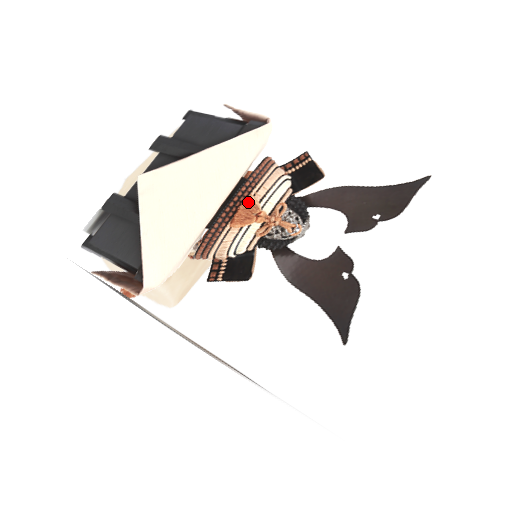
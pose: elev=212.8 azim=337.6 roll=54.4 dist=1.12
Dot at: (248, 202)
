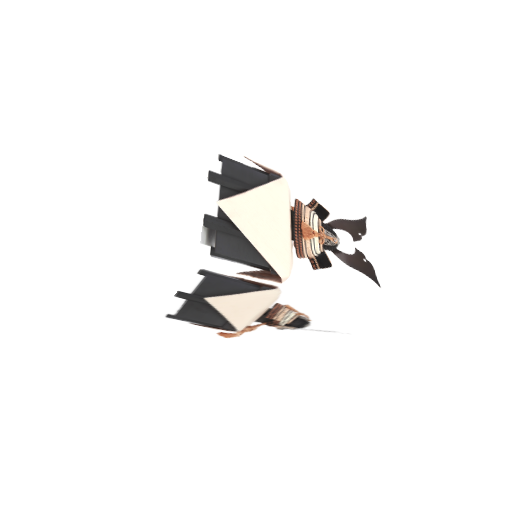
Dot at: (304, 225)
